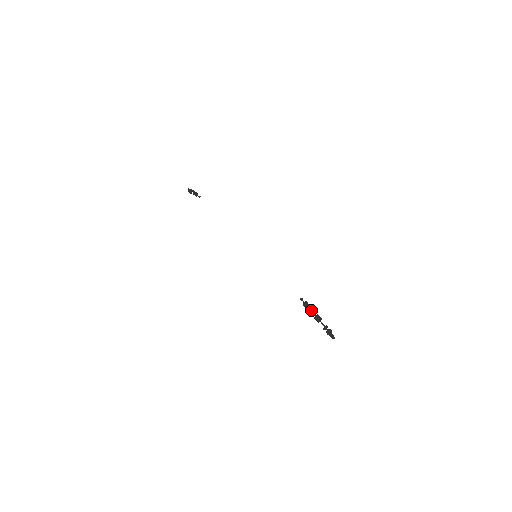
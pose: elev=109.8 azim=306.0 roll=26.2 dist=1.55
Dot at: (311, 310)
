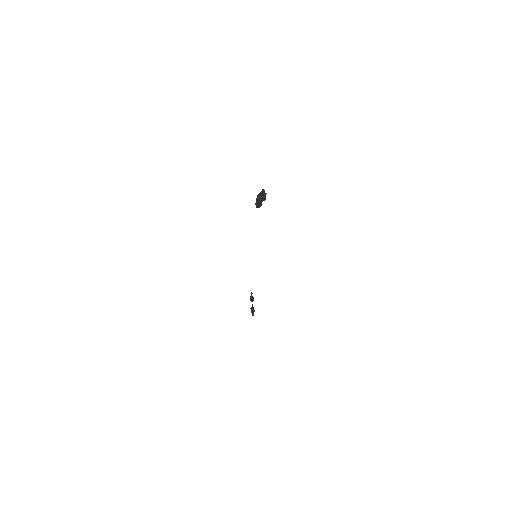
Dot at: occluded
